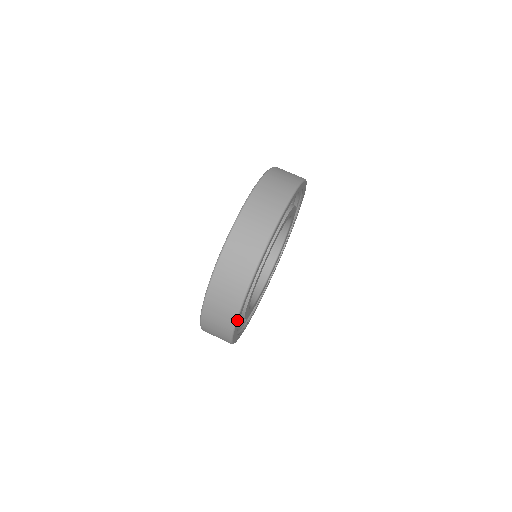
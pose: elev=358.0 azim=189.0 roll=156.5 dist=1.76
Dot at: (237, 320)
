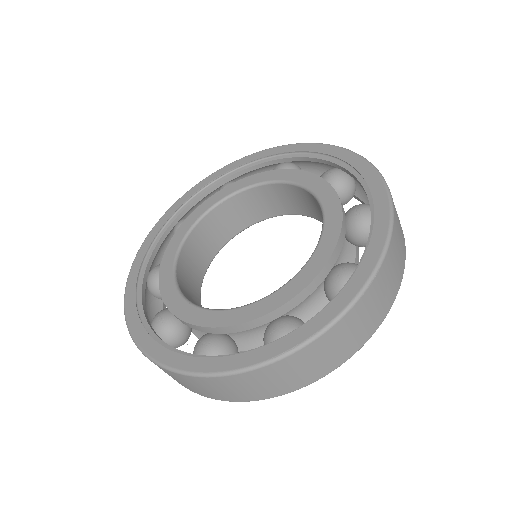
Dot at: (265, 397)
